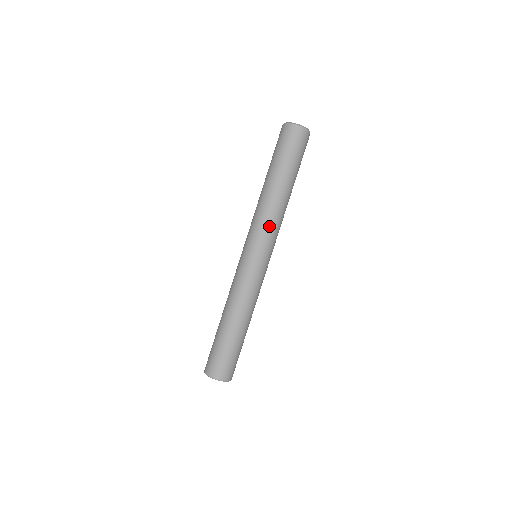
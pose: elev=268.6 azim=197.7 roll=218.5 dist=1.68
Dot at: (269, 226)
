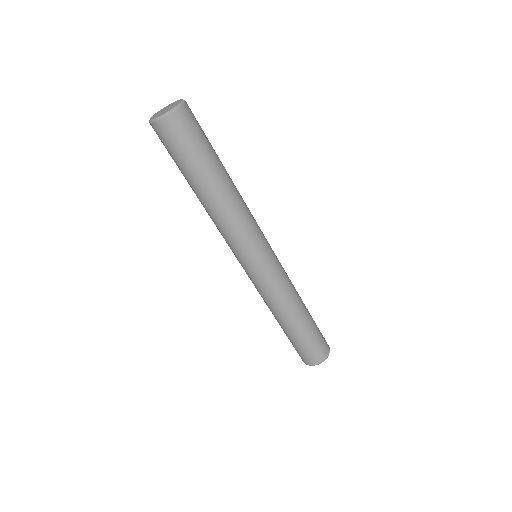
Dot at: (251, 225)
